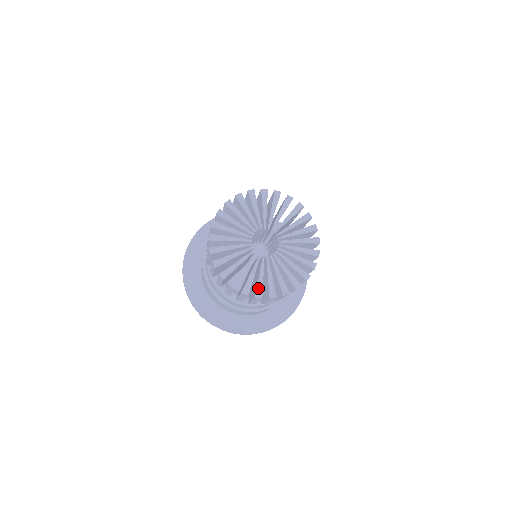
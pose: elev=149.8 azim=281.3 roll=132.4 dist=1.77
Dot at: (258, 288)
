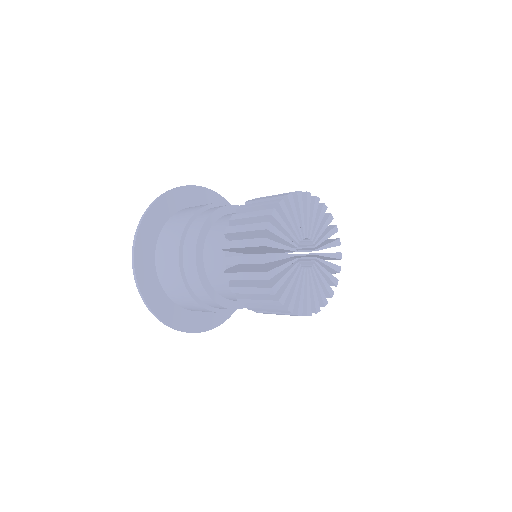
Dot at: (308, 306)
